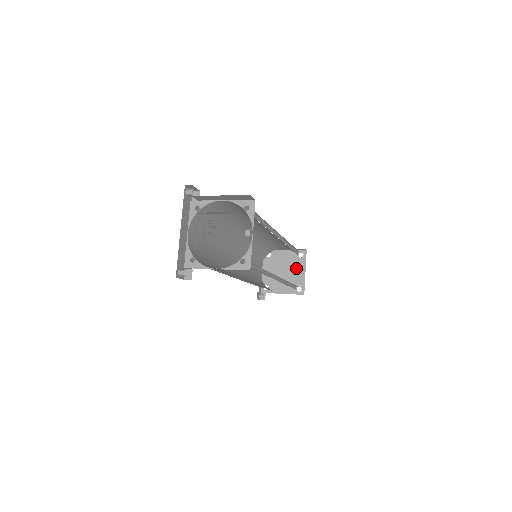
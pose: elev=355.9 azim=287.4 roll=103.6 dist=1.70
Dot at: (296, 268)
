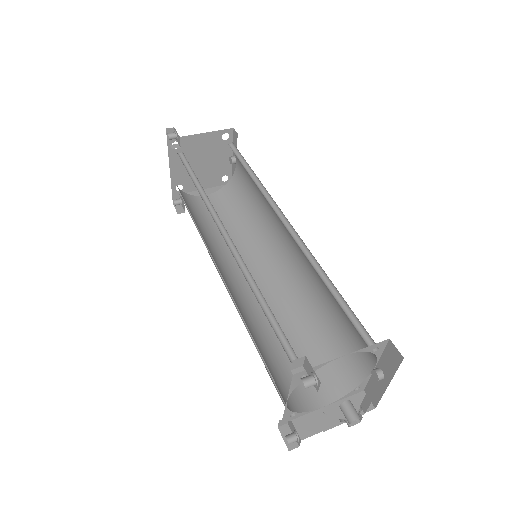
Dot at: (220, 155)
